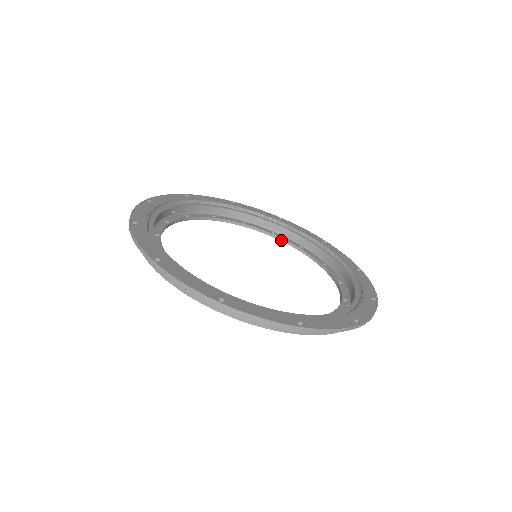
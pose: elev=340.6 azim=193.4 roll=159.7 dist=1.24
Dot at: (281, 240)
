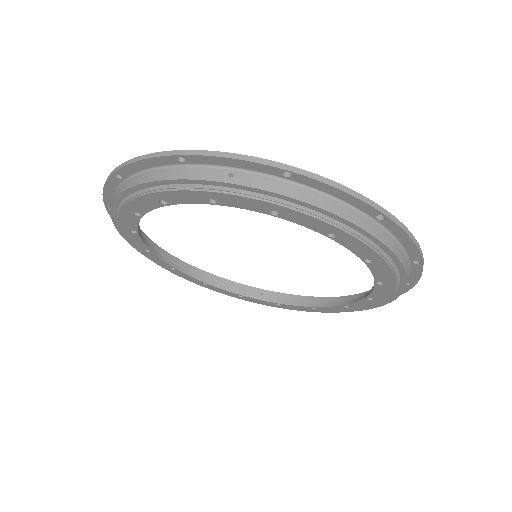
Dot at: (253, 297)
